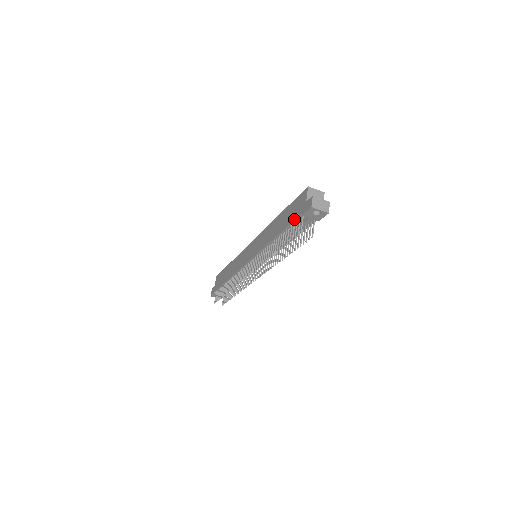
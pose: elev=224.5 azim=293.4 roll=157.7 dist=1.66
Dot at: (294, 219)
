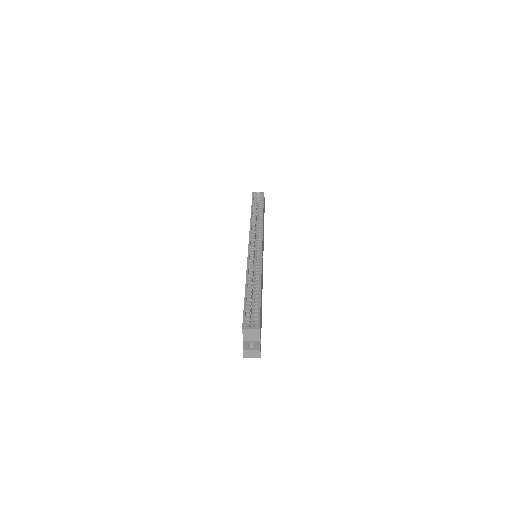
Dot at: occluded
